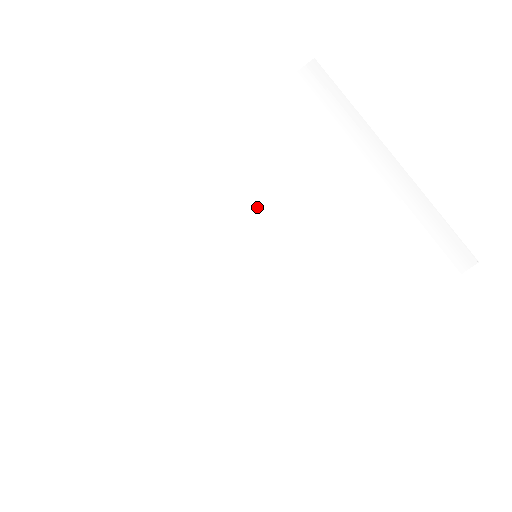
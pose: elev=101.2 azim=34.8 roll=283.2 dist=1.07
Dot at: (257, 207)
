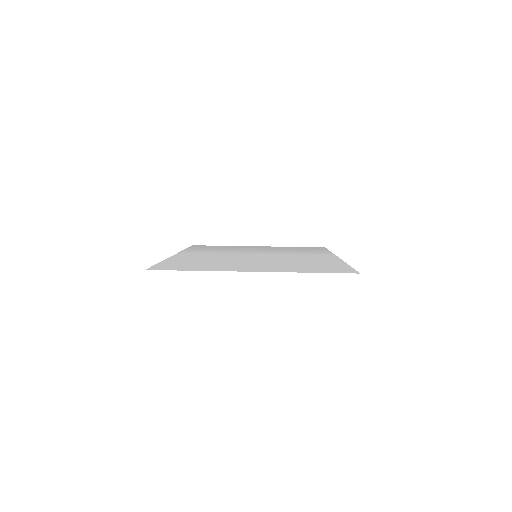
Dot at: (232, 253)
